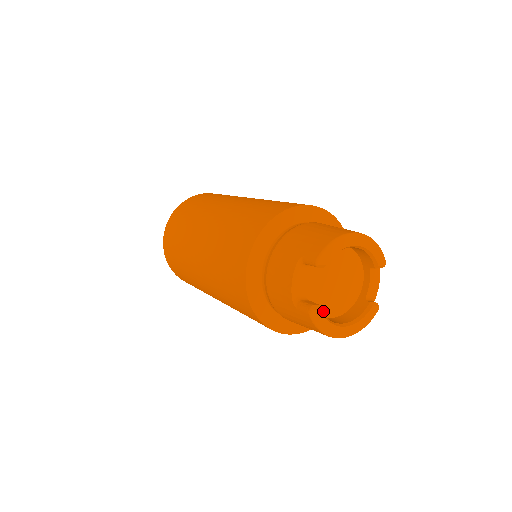
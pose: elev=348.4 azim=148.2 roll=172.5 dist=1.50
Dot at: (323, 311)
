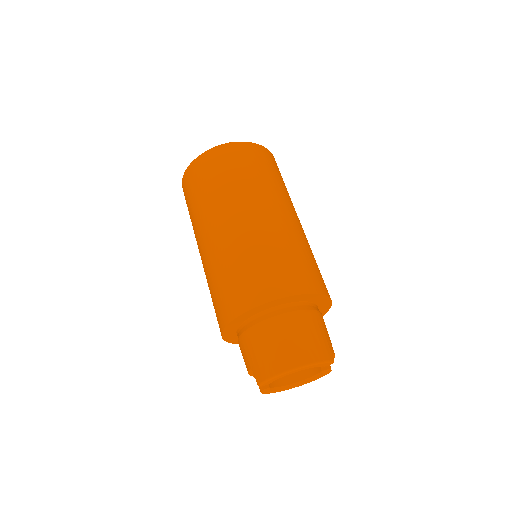
Dot at: occluded
